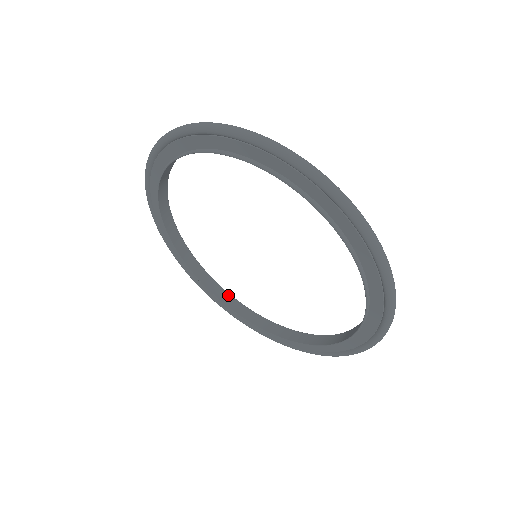
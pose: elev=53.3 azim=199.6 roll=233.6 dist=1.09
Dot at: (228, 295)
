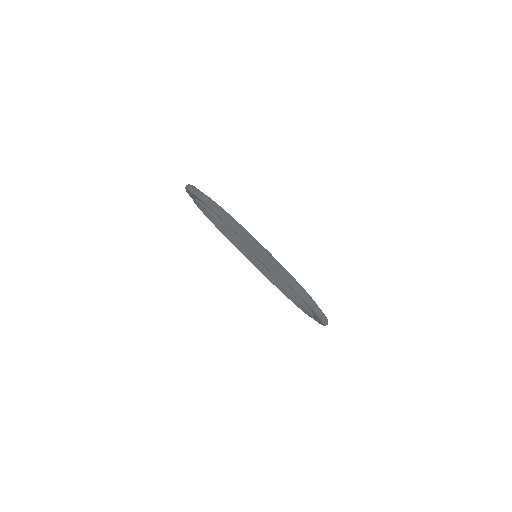
Dot at: occluded
